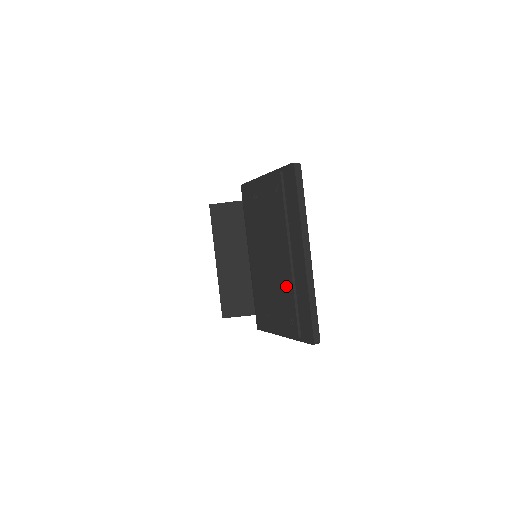
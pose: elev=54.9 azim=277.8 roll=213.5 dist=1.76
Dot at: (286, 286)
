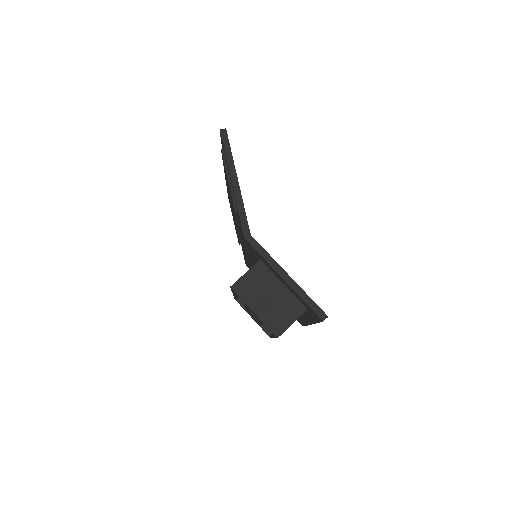
Dot at: occluded
